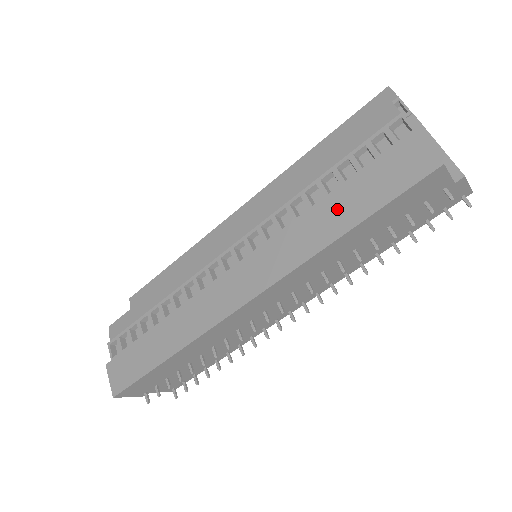
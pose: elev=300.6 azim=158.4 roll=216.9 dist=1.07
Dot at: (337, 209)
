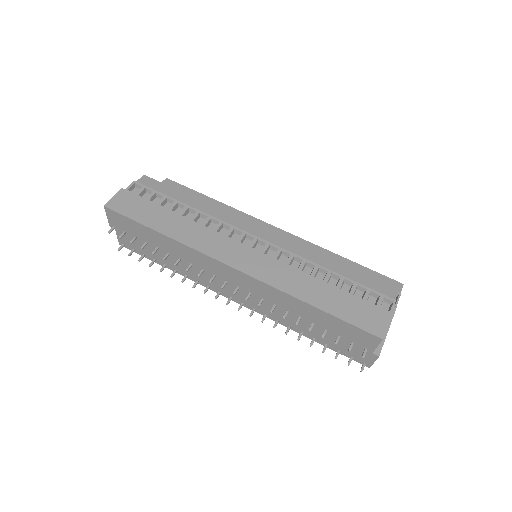
Dot at: (323, 293)
